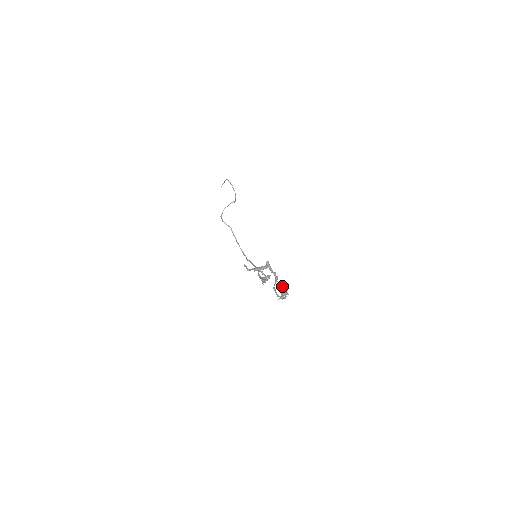
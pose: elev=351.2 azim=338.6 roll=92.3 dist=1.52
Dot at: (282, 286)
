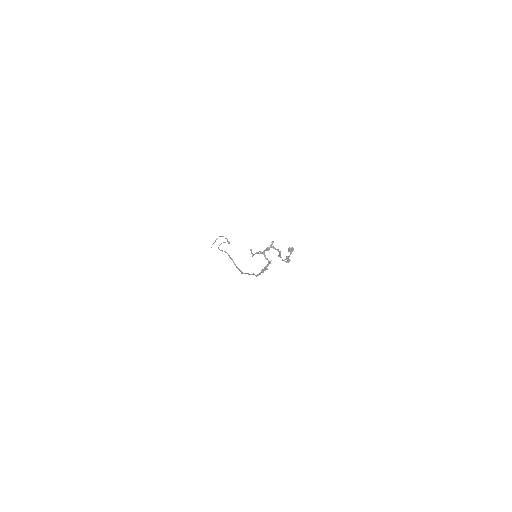
Dot at: (288, 248)
